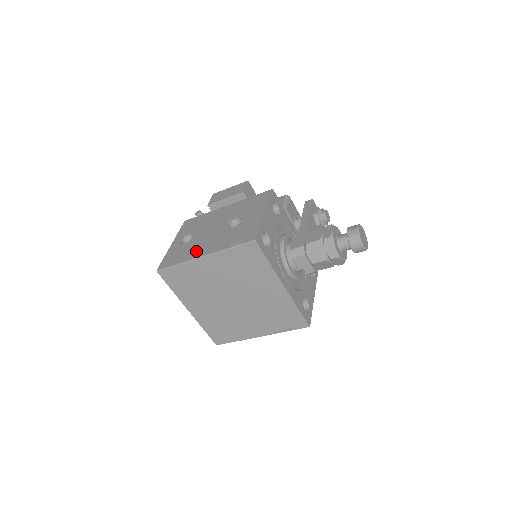
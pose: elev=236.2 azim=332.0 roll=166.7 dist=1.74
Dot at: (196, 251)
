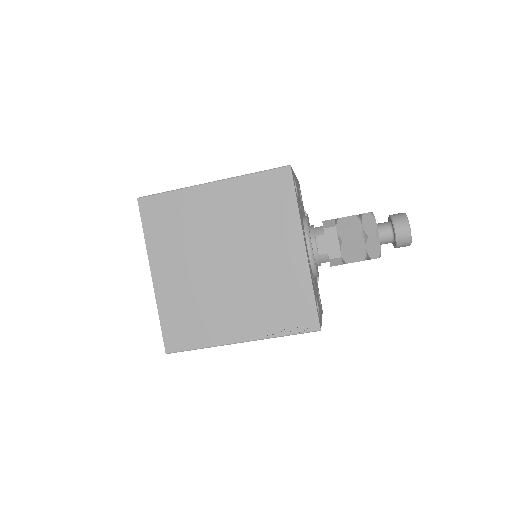
Dot at: occluded
